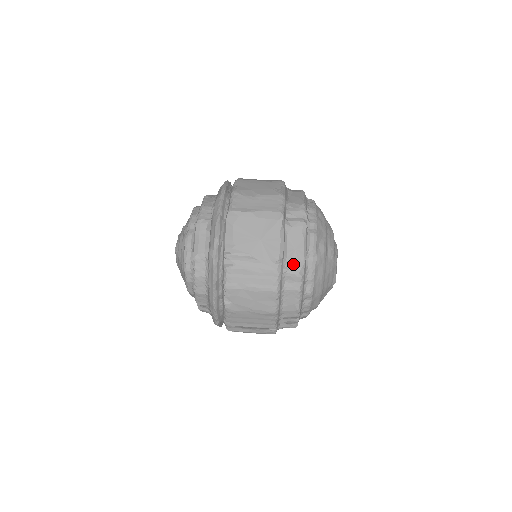
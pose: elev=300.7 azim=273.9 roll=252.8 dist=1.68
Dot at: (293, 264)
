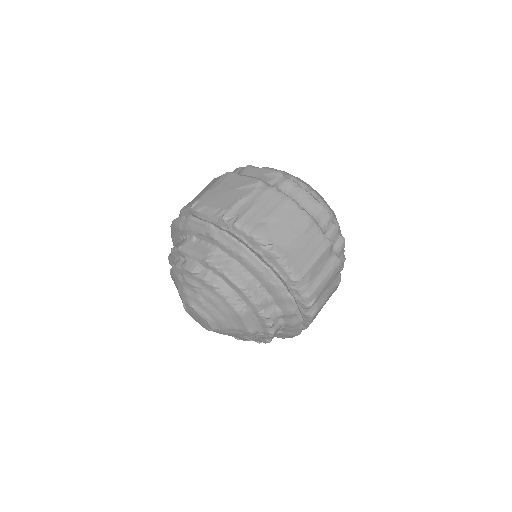
Dot at: (275, 180)
